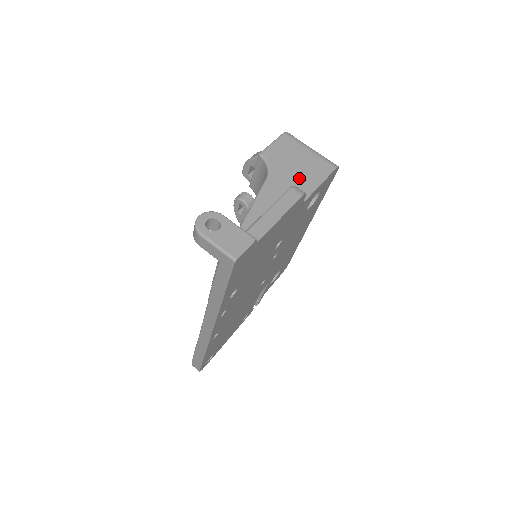
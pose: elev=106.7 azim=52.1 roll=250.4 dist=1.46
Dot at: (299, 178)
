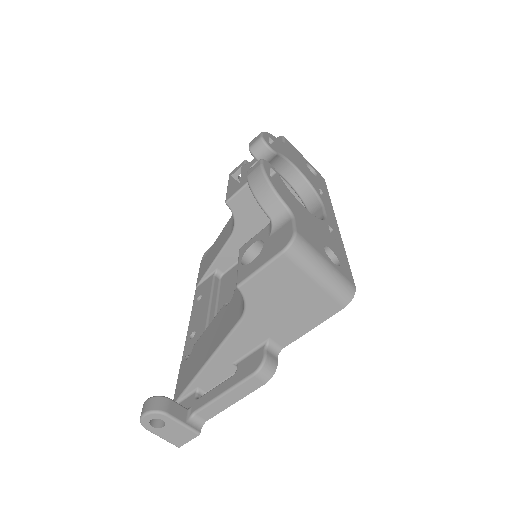
Dot at: (284, 322)
